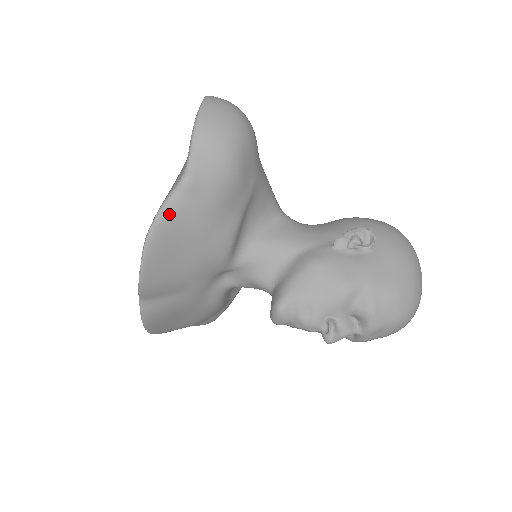
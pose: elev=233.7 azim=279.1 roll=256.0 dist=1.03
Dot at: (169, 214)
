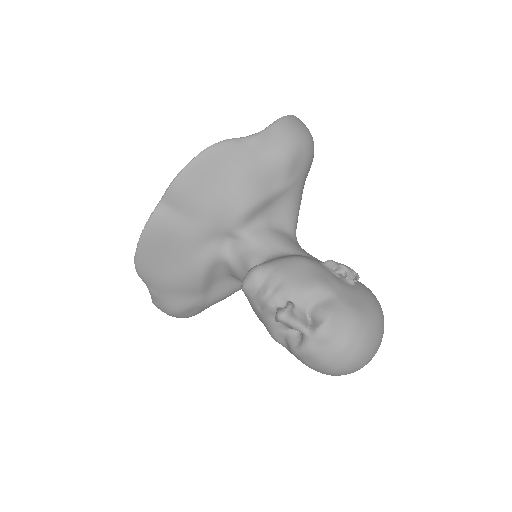
Dot at: (232, 145)
